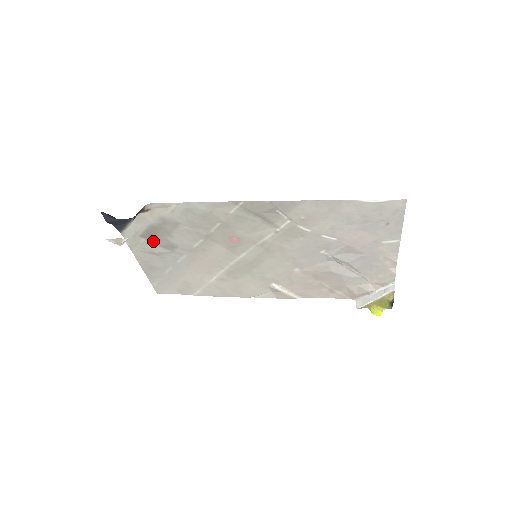
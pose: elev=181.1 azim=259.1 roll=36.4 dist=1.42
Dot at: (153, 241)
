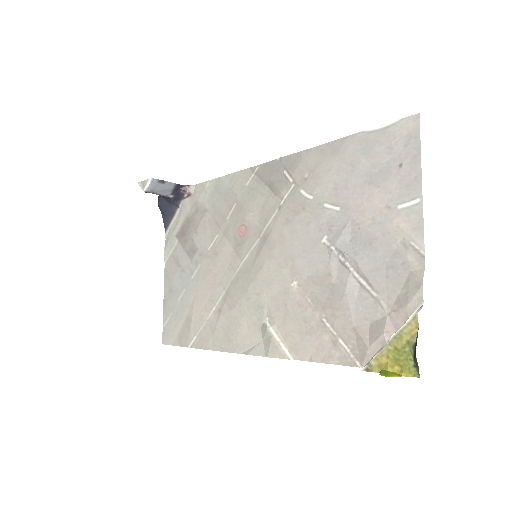
Dot at: (183, 243)
